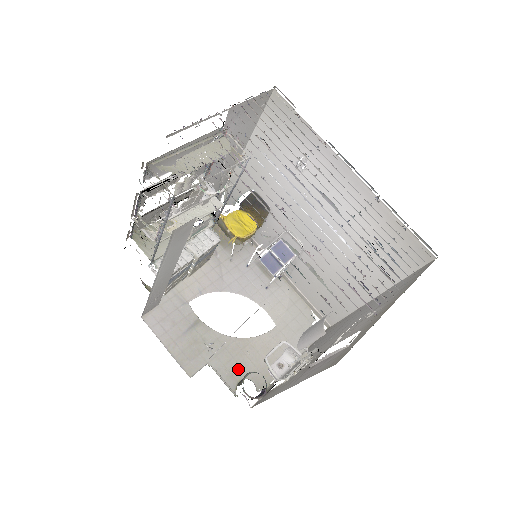
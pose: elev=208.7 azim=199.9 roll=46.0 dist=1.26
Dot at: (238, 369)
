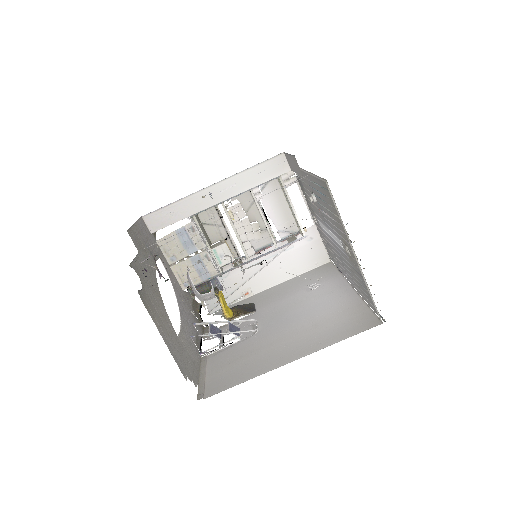
Dot at: (144, 279)
